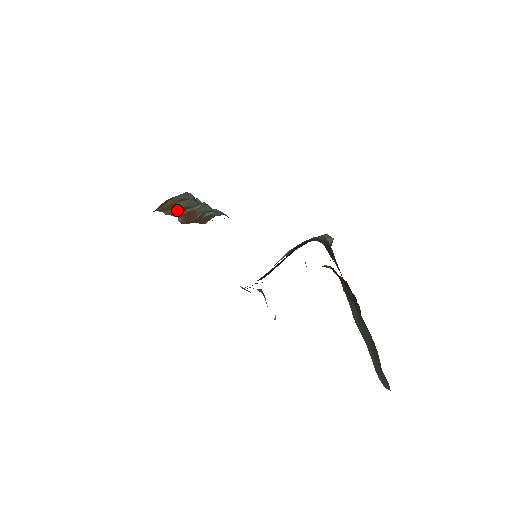
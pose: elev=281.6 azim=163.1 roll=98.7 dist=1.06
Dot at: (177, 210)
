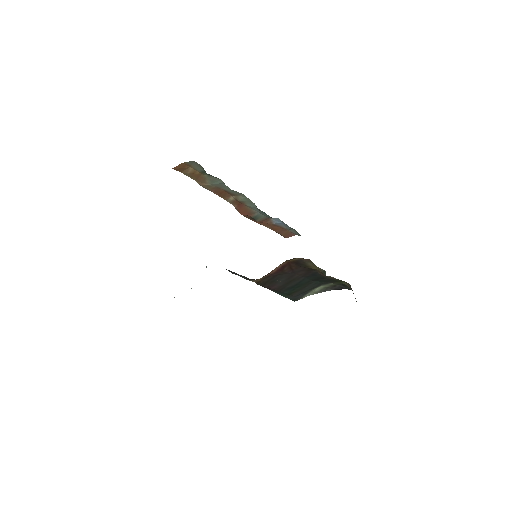
Dot at: (210, 186)
